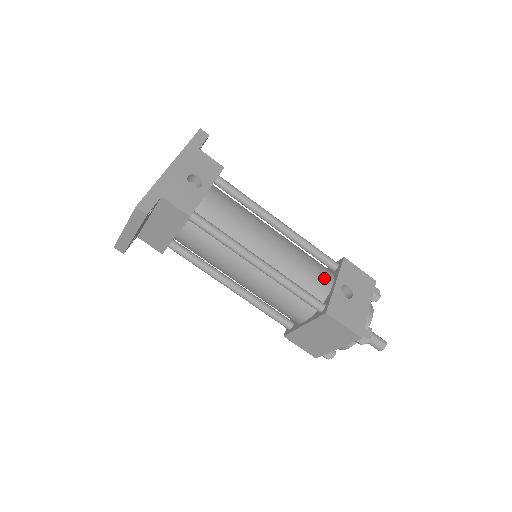
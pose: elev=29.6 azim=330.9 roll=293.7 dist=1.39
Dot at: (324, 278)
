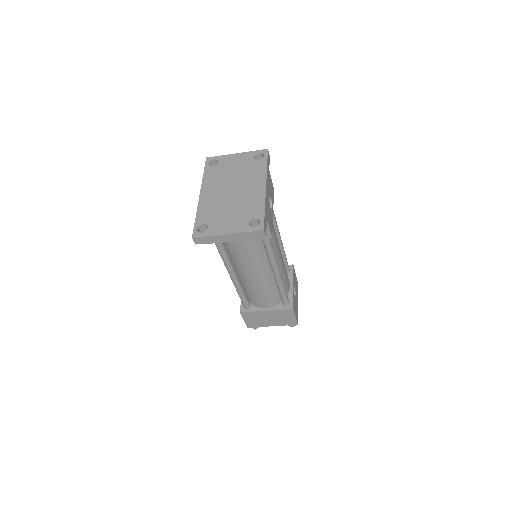
Dot at: occluded
